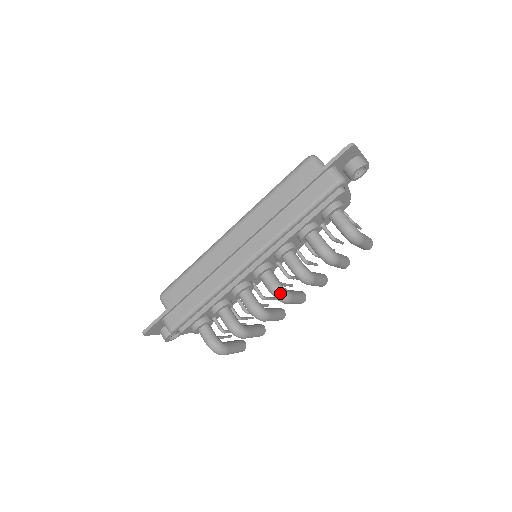
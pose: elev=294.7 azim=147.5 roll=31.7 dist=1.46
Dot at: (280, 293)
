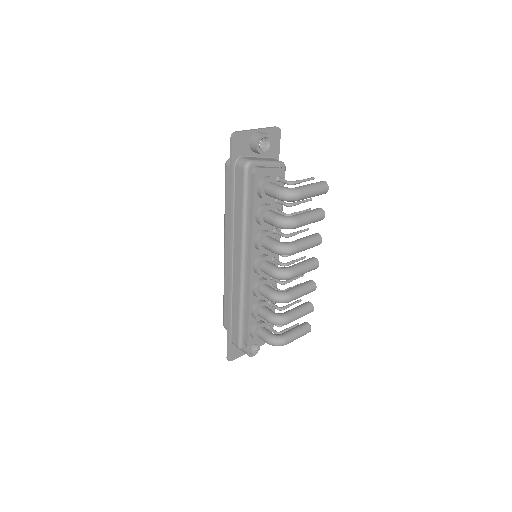
Dot at: (278, 274)
